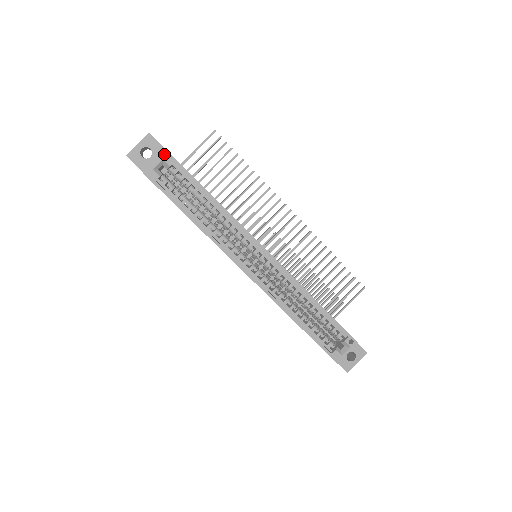
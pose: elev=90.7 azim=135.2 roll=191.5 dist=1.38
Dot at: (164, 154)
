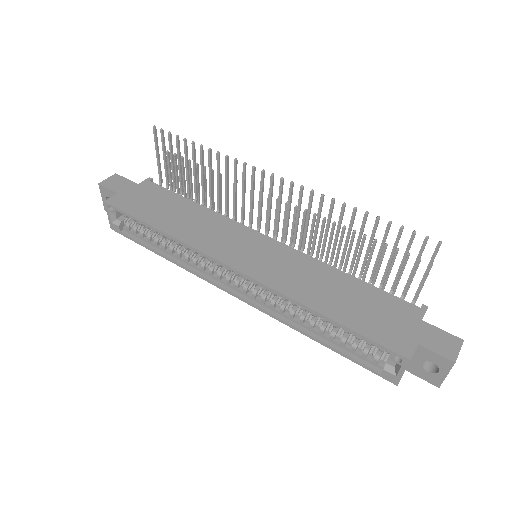
Dot at: (106, 206)
